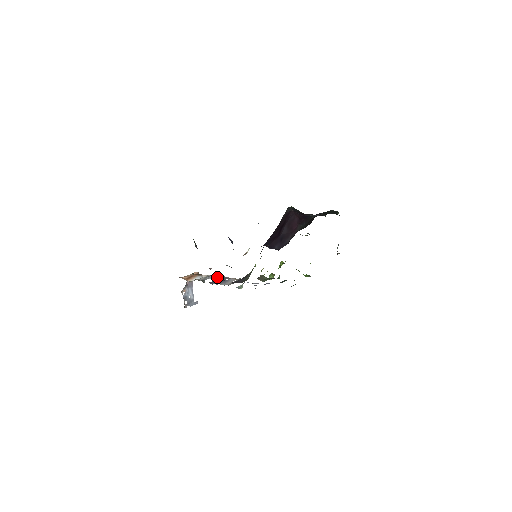
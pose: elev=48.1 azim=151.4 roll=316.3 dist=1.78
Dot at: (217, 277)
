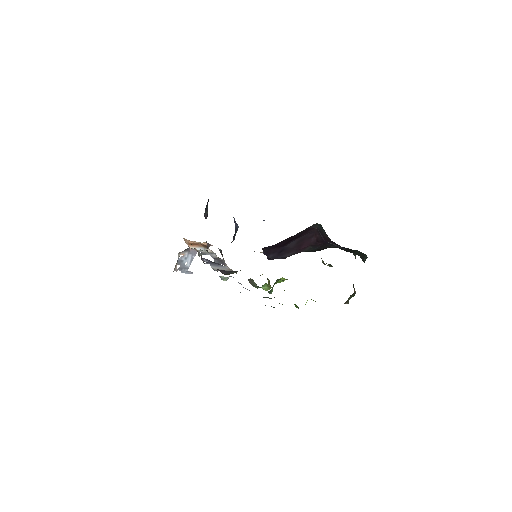
Dot at: (217, 258)
